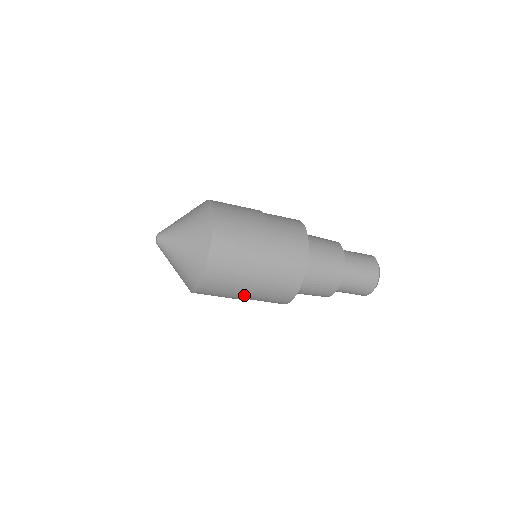
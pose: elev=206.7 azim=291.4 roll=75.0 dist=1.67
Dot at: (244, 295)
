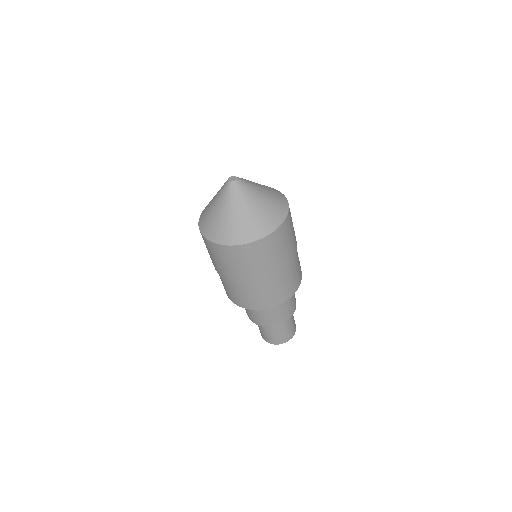
Dot at: (229, 277)
